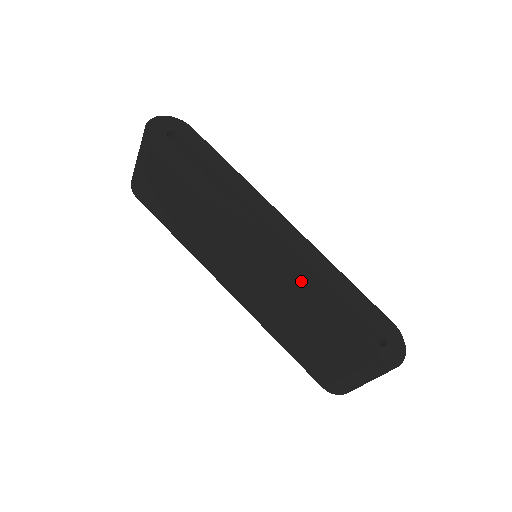
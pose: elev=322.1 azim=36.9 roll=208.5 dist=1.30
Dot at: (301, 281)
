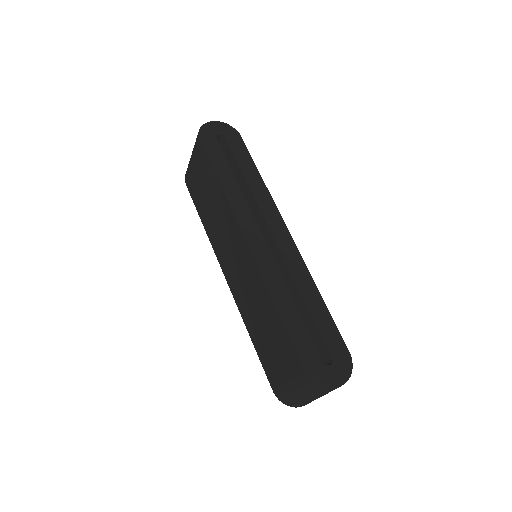
Dot at: (274, 282)
